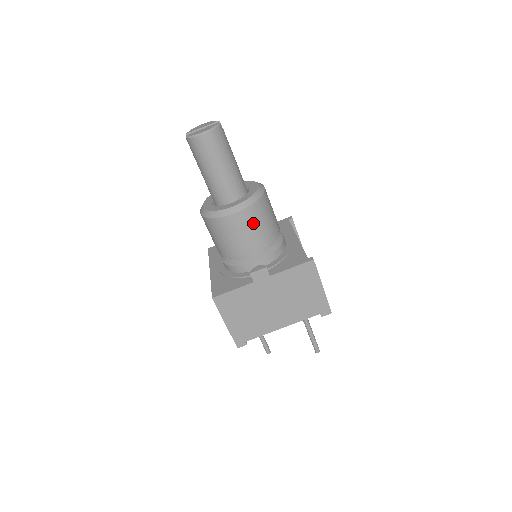
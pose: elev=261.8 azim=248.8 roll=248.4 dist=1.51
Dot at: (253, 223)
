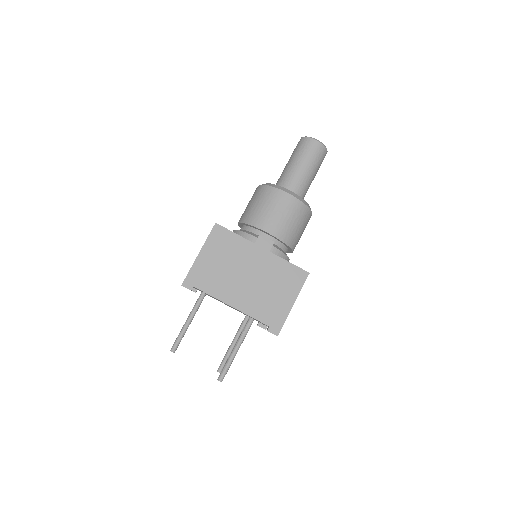
Dot at: (292, 214)
